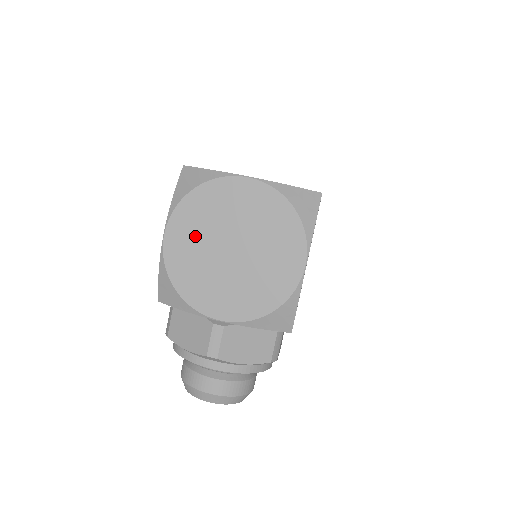
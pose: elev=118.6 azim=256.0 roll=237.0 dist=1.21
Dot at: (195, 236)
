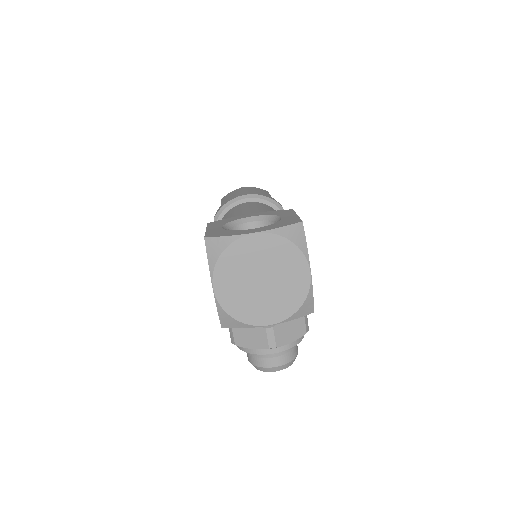
Dot at: (234, 282)
